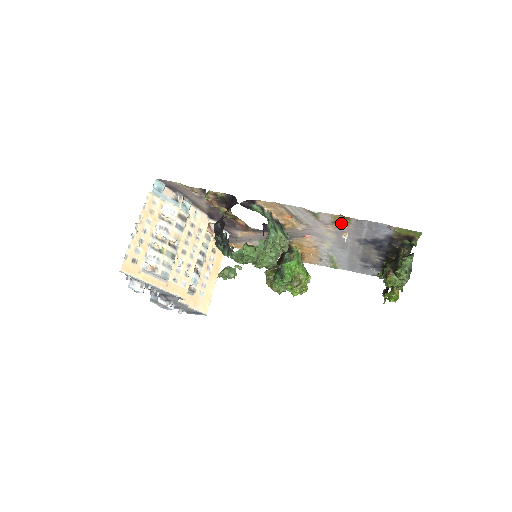
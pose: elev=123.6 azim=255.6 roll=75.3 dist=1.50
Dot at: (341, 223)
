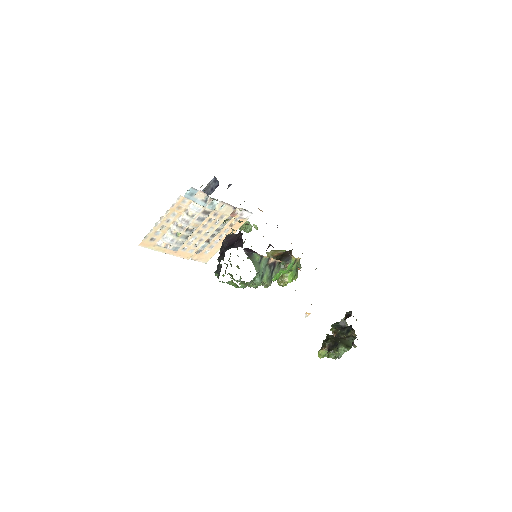
Dot at: occluded
